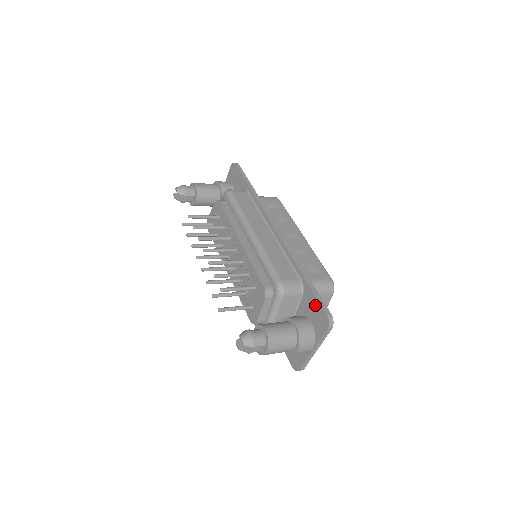
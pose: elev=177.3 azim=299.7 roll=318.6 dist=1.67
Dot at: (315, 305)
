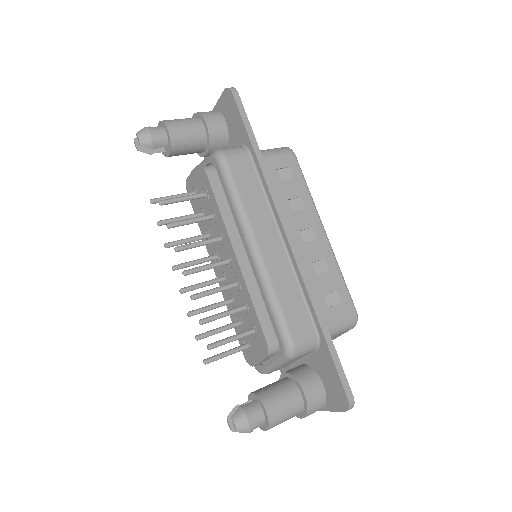
Dot at: (333, 375)
